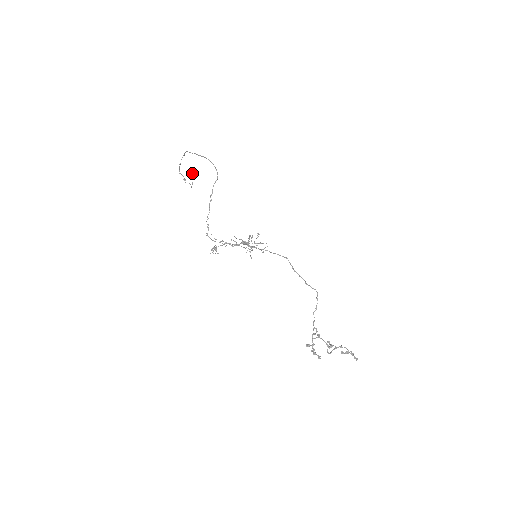
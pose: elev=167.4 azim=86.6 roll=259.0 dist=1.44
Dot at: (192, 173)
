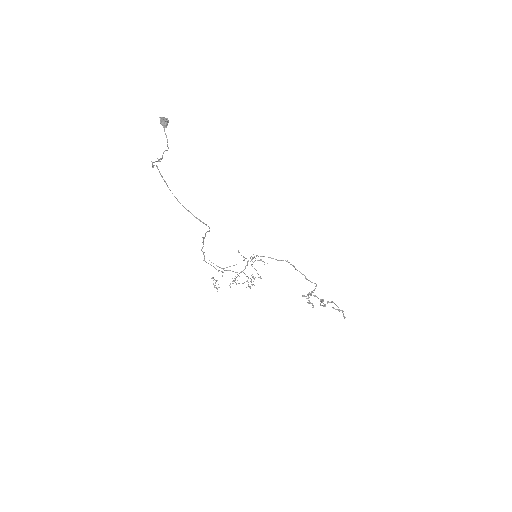
Dot at: (163, 121)
